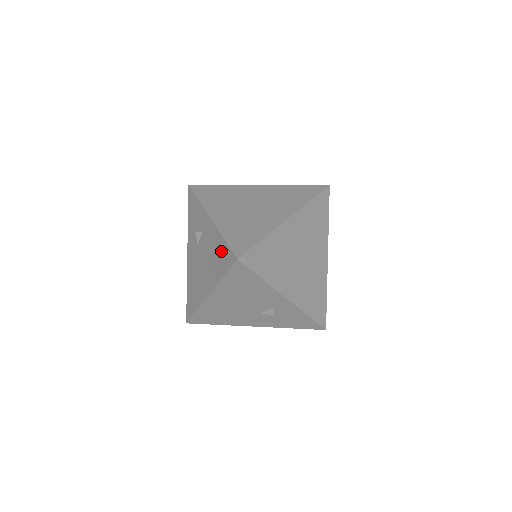
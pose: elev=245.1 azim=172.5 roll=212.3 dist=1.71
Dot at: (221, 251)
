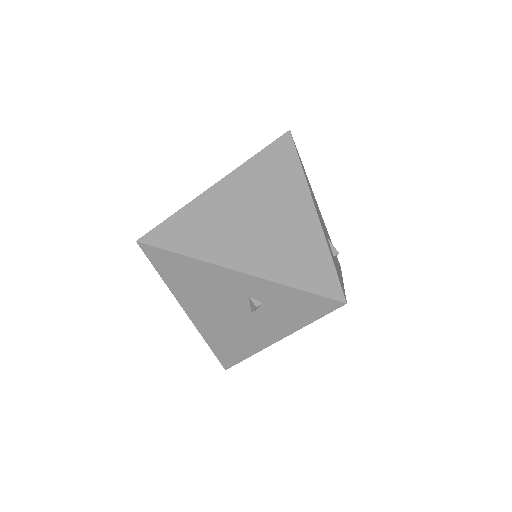
Dot at: occluded
